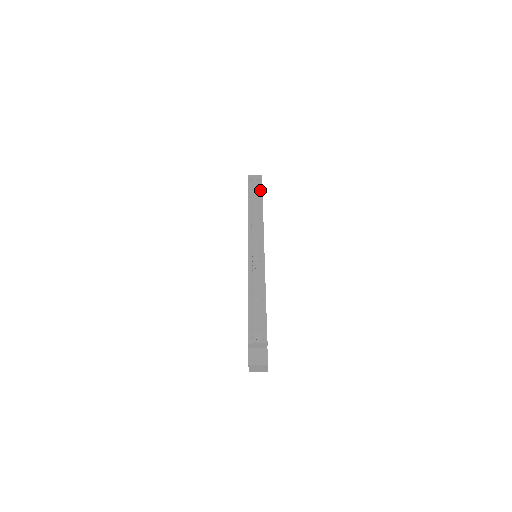
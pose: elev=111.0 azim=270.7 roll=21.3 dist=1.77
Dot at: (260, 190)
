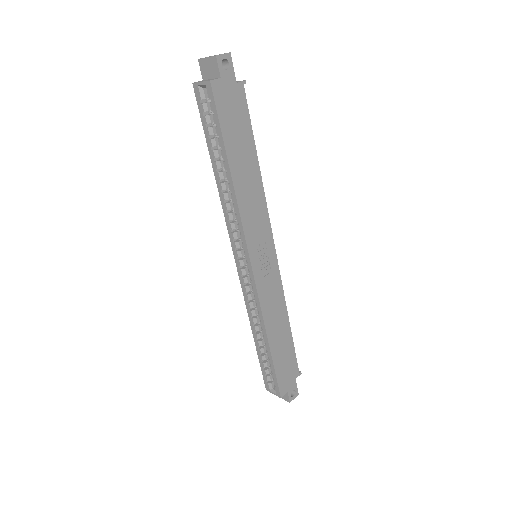
Dot at: (294, 355)
